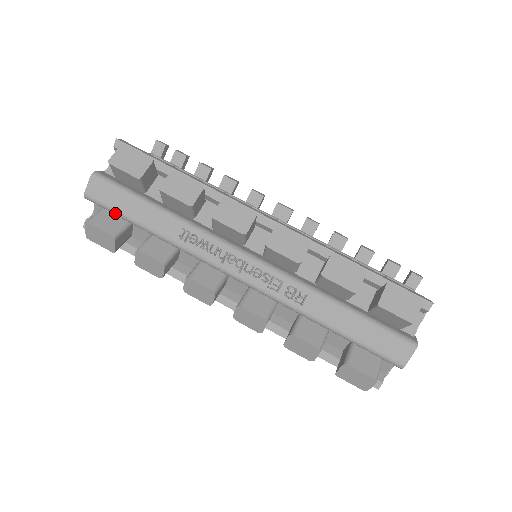
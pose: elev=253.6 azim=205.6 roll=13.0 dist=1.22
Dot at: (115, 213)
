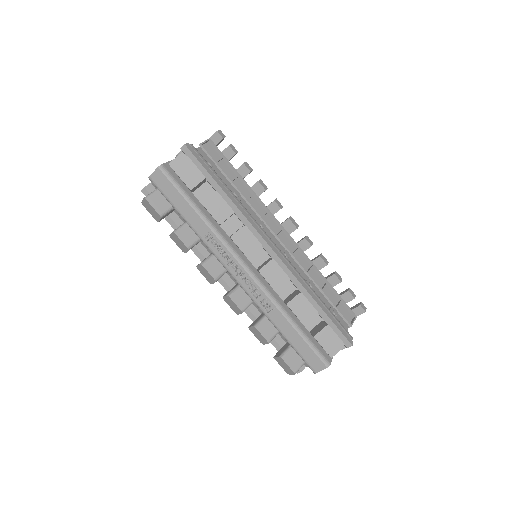
Dot at: (167, 199)
